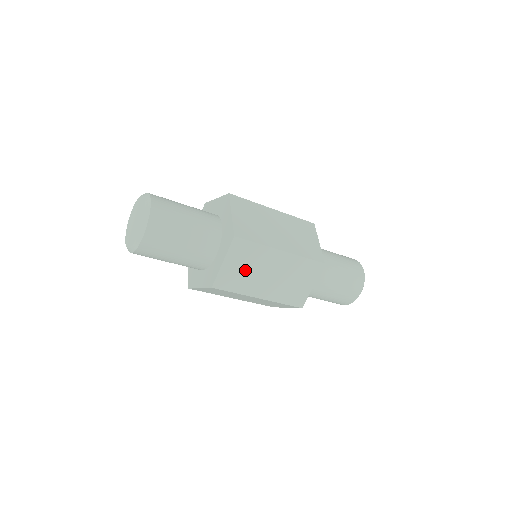
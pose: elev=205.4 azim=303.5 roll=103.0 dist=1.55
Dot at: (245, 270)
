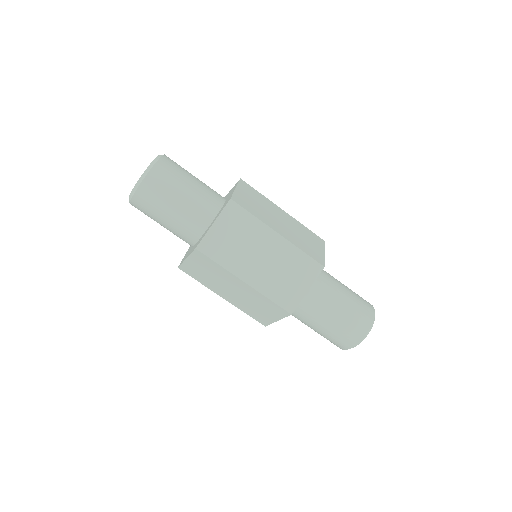
Dot at: (235, 241)
